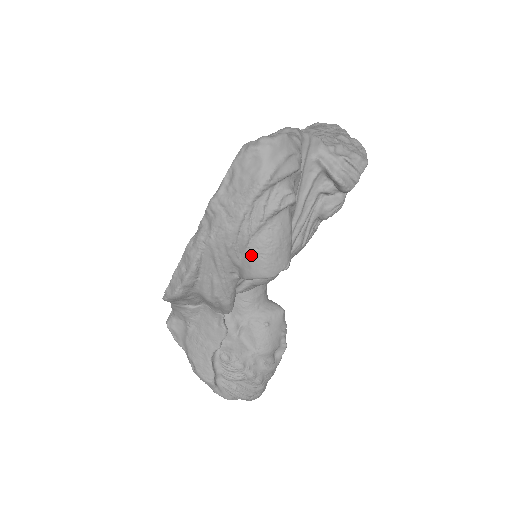
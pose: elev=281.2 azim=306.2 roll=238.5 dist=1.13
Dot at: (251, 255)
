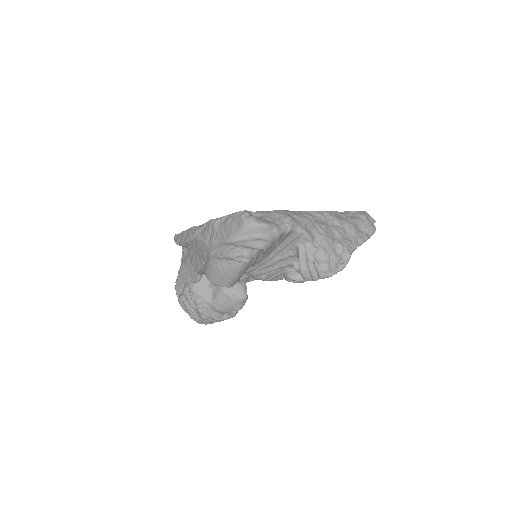
Dot at: (209, 265)
